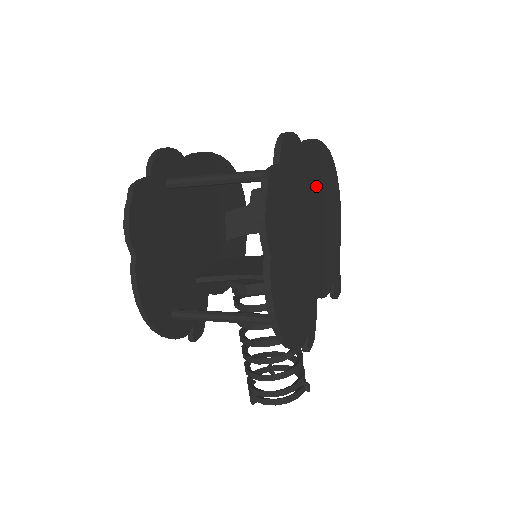
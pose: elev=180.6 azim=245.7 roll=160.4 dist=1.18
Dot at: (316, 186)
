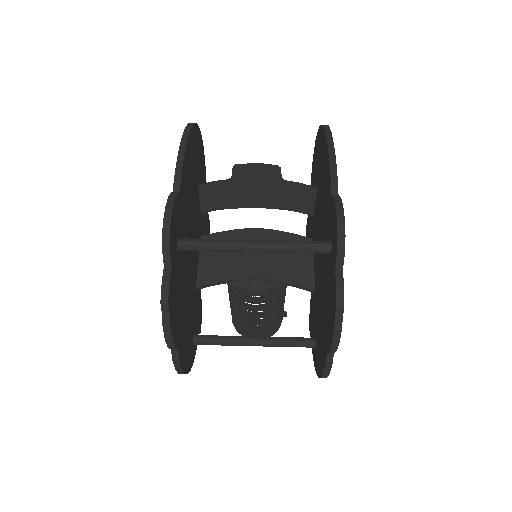
Dot at: occluded
